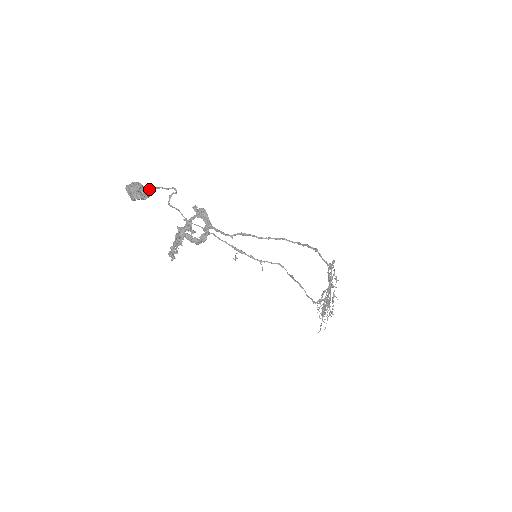
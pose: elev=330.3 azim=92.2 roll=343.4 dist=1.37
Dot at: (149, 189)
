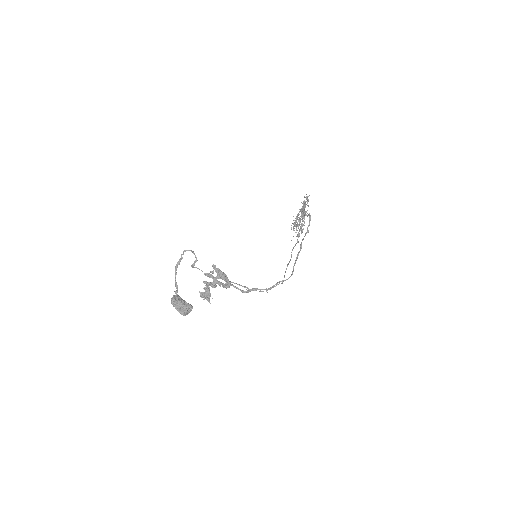
Dot at: (176, 266)
